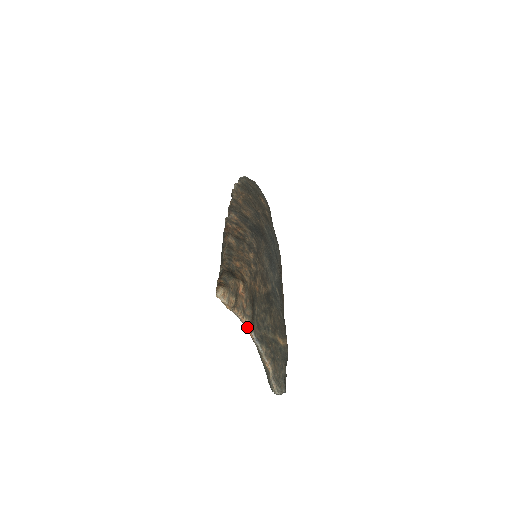
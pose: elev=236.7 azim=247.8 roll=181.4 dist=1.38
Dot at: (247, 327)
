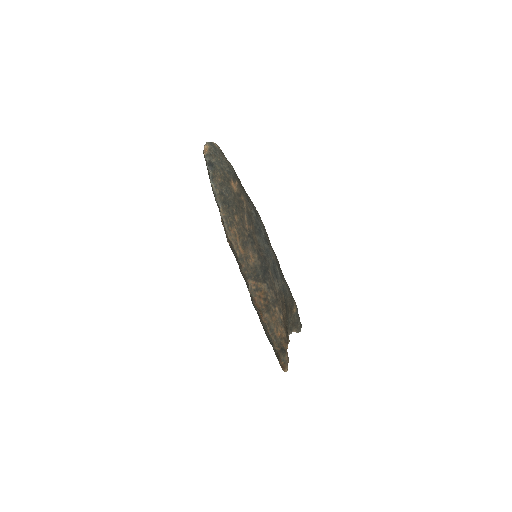
Dot at: occluded
